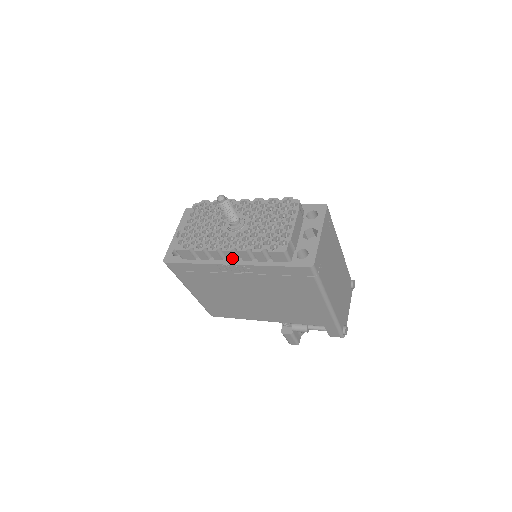
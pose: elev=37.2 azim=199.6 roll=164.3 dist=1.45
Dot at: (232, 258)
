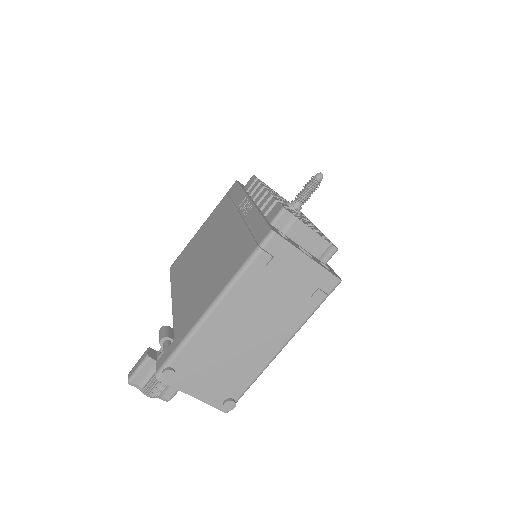
Dot at: (258, 200)
